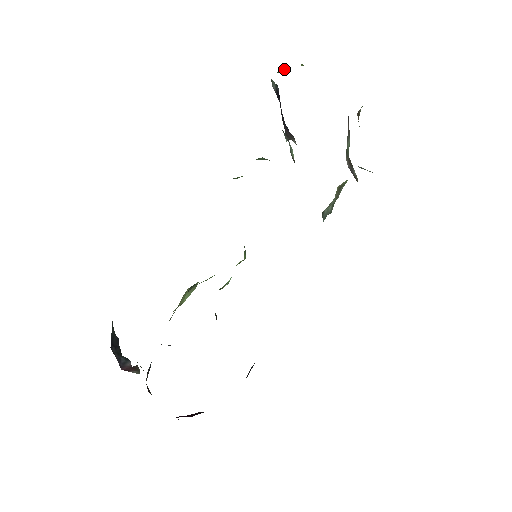
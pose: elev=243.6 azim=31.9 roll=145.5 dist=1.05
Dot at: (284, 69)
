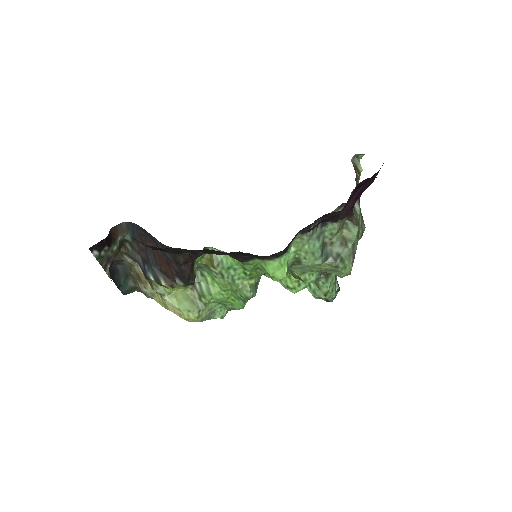
Dot at: occluded
